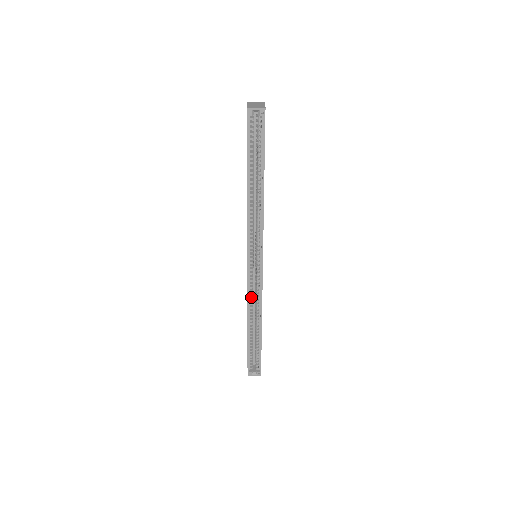
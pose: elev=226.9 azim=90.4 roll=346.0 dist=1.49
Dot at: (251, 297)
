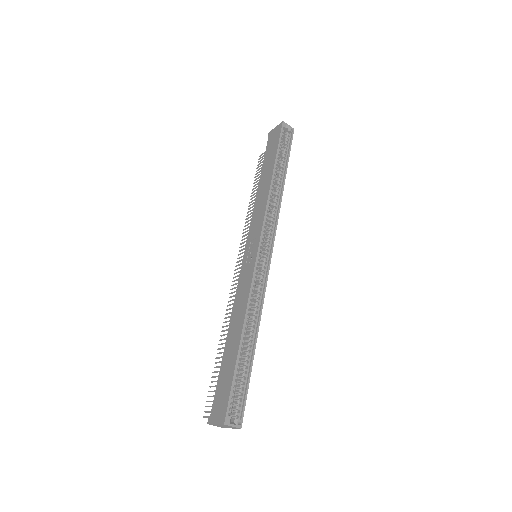
Dot at: (252, 292)
